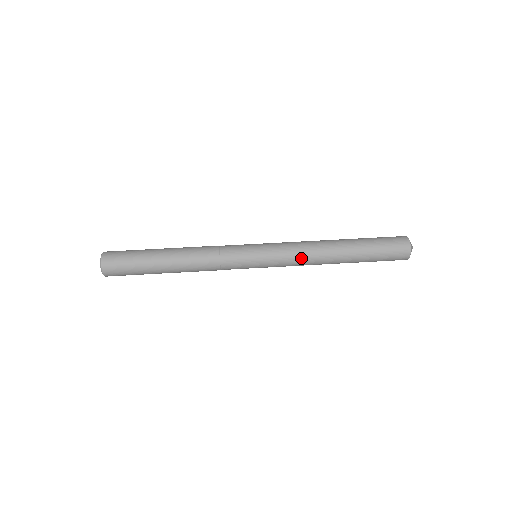
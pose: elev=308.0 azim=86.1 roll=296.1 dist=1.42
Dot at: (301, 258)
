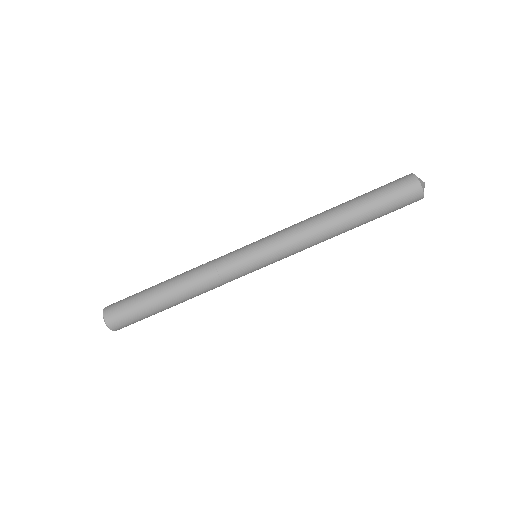
Dot at: (304, 244)
